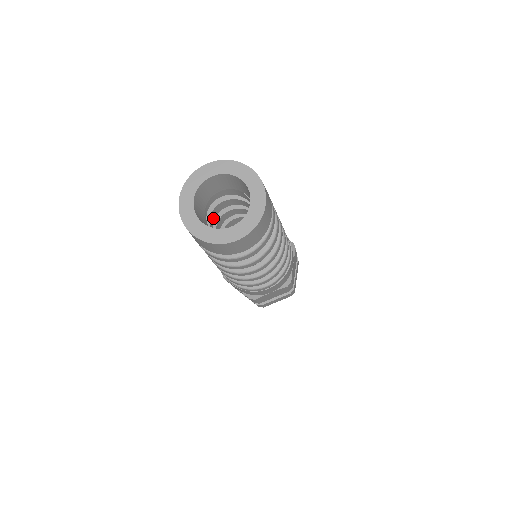
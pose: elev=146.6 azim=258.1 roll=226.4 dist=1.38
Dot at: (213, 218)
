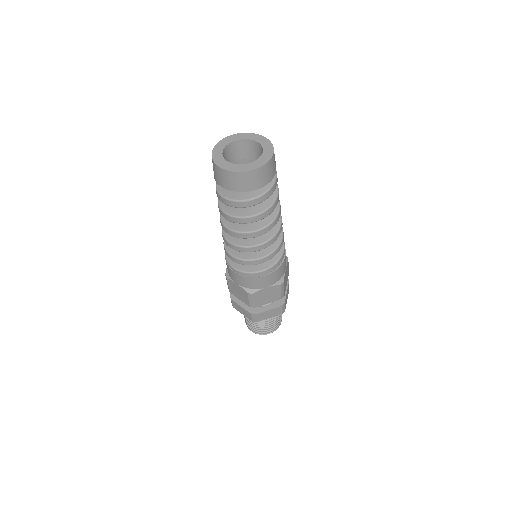
Dot at: occluded
